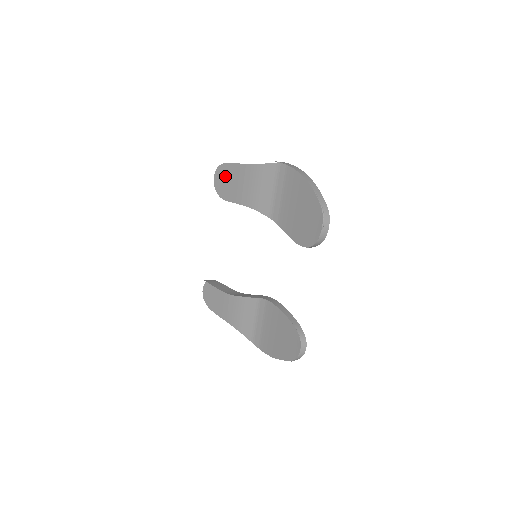
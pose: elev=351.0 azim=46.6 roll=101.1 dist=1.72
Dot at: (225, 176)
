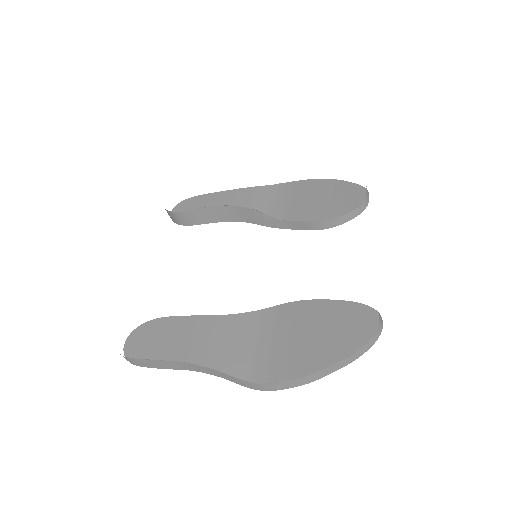
Dot at: (193, 206)
